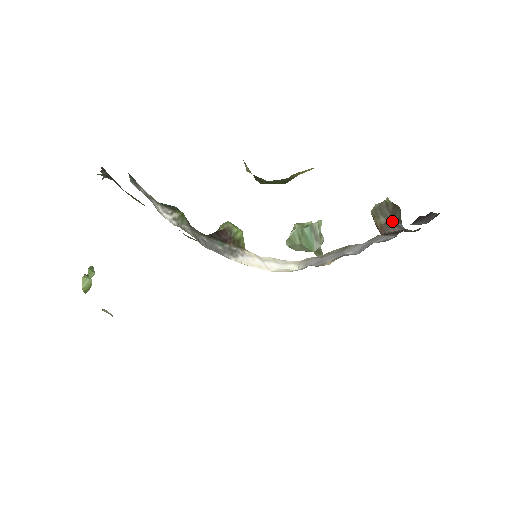
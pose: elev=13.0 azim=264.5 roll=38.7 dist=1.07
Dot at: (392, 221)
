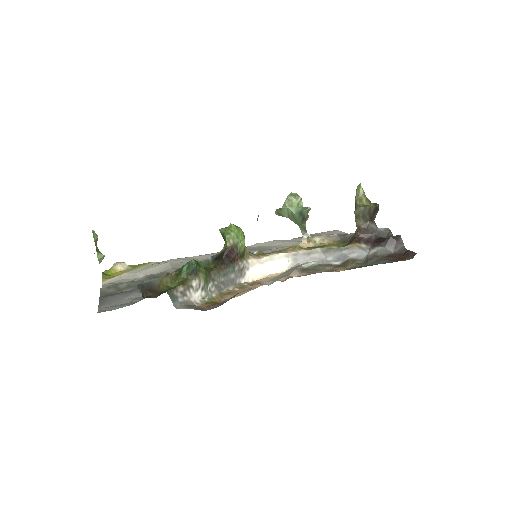
Dot at: (369, 224)
